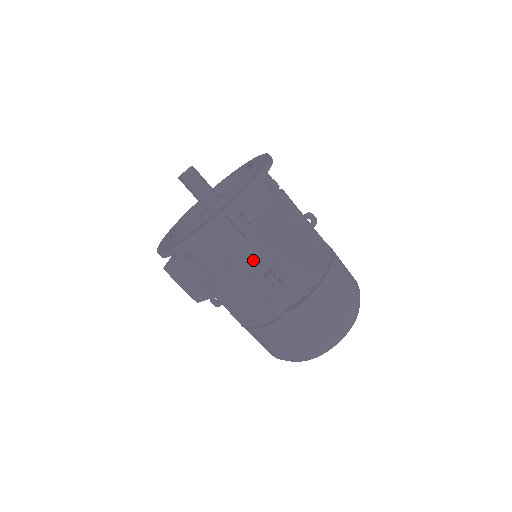
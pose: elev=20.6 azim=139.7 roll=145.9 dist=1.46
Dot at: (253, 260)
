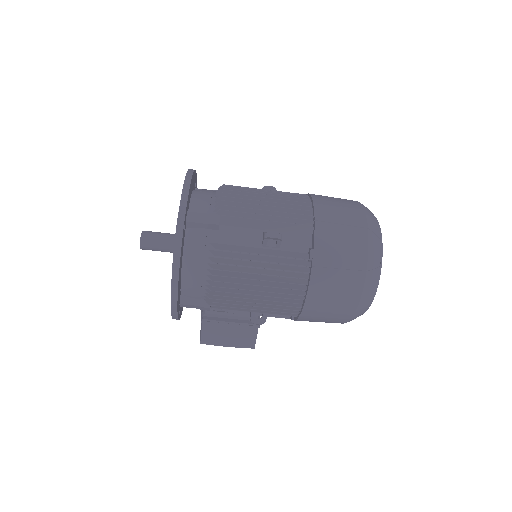
Dot at: (243, 241)
